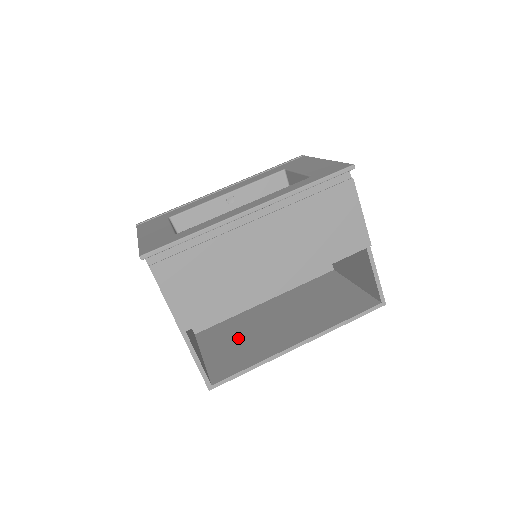
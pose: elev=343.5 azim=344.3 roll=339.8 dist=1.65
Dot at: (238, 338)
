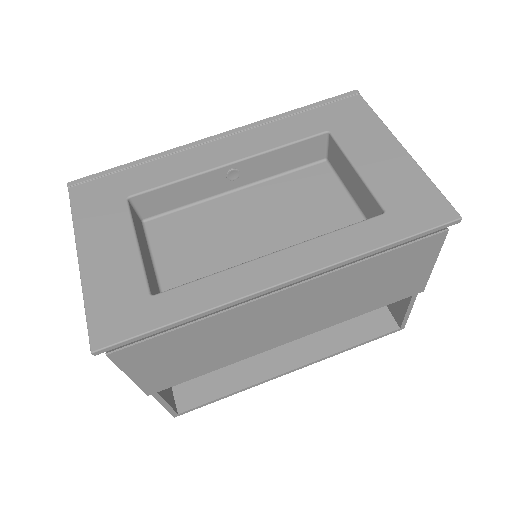
Dot at: occluded
